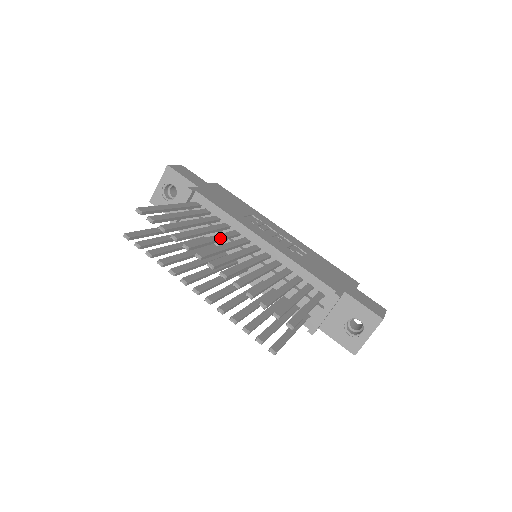
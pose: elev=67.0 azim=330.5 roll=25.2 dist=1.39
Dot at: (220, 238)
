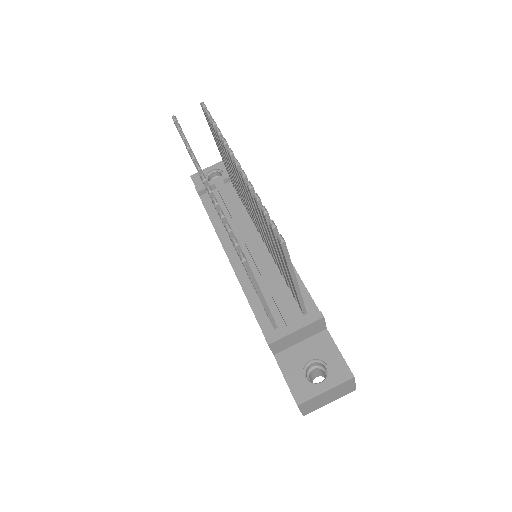
Dot at: occluded
